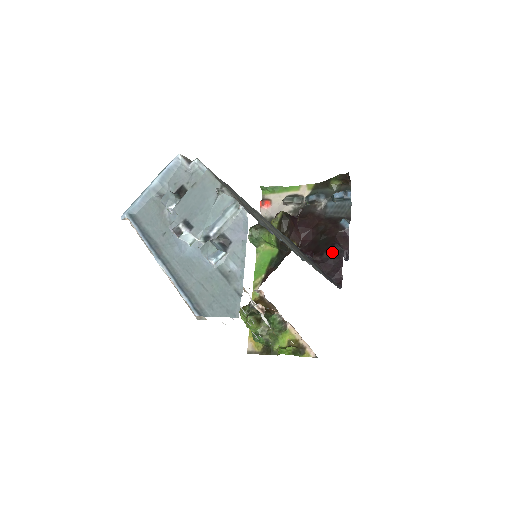
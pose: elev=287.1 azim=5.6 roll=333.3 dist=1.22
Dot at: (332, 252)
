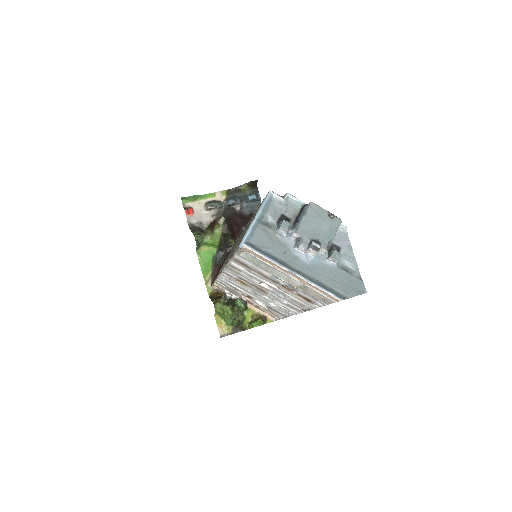
Dot at: occluded
